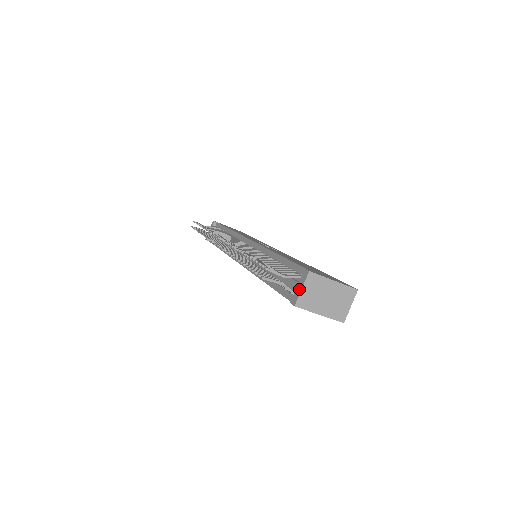
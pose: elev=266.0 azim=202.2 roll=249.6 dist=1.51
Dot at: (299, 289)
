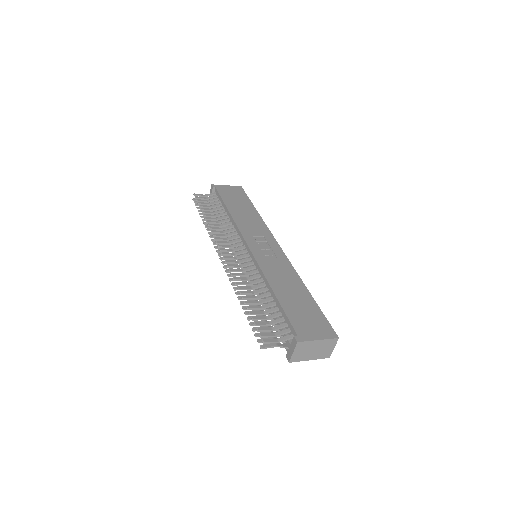
Dot at: (291, 351)
